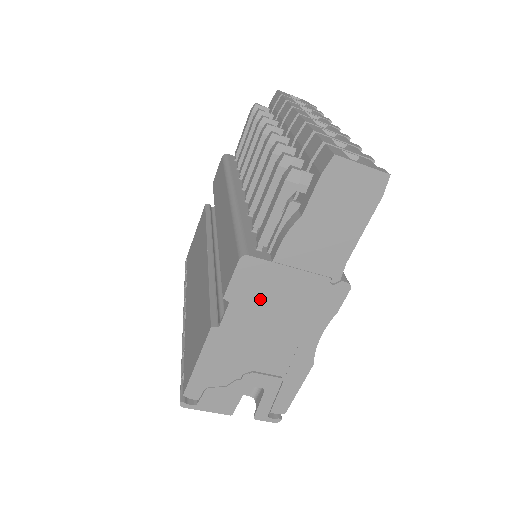
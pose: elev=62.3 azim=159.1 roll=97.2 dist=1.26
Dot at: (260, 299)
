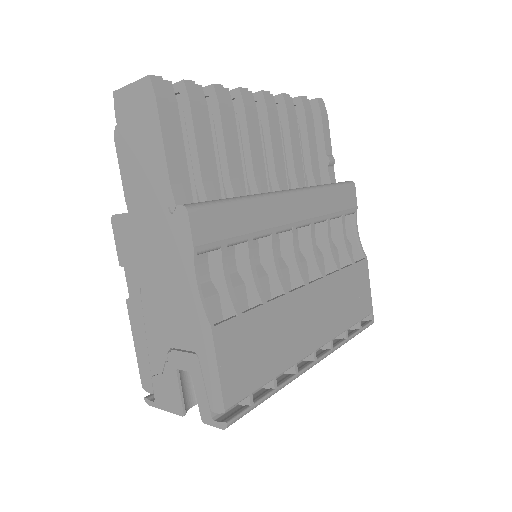
Dot at: (138, 256)
